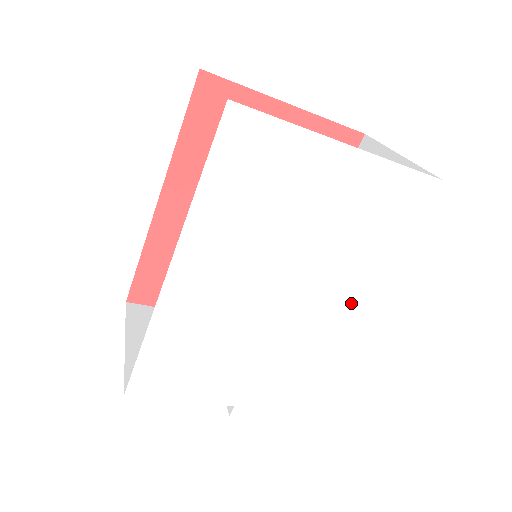
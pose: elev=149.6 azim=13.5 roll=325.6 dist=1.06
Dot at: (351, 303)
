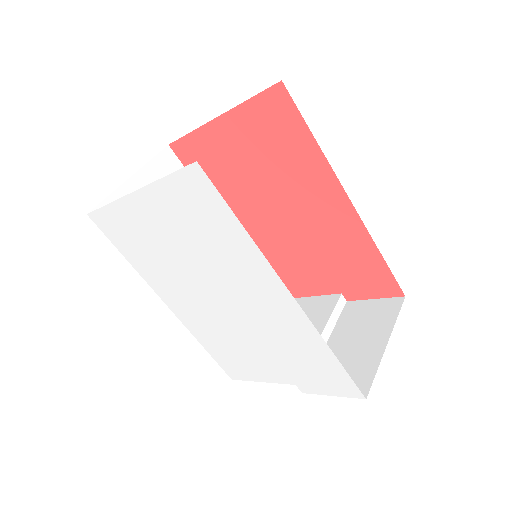
Dot at: (270, 289)
